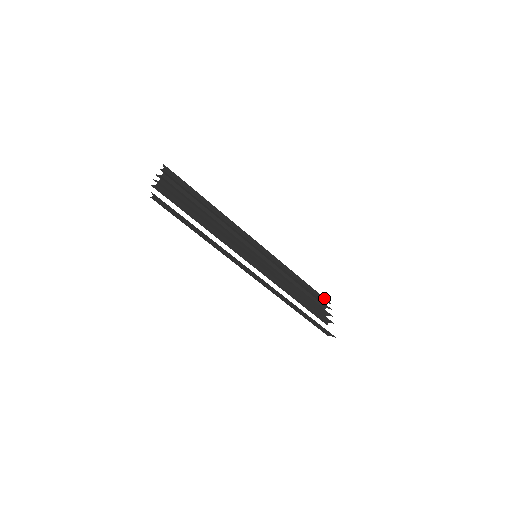
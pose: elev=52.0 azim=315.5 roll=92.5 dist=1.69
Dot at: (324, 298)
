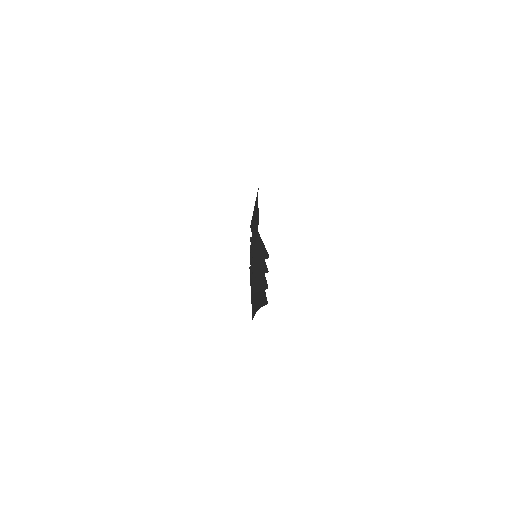
Dot at: occluded
